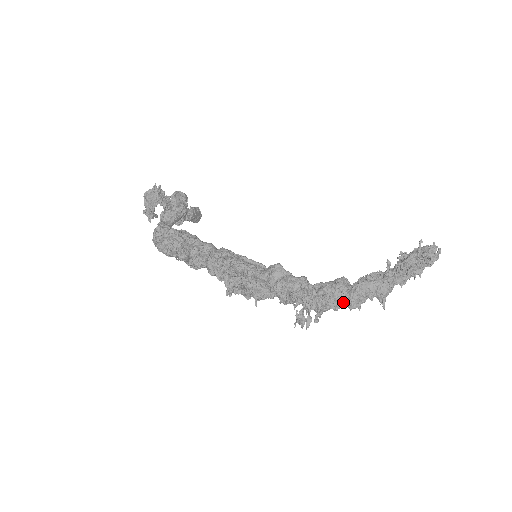
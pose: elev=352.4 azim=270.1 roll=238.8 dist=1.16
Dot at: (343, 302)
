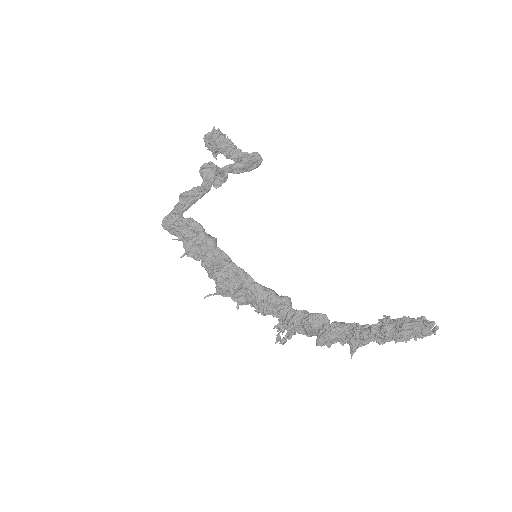
Dot at: occluded
